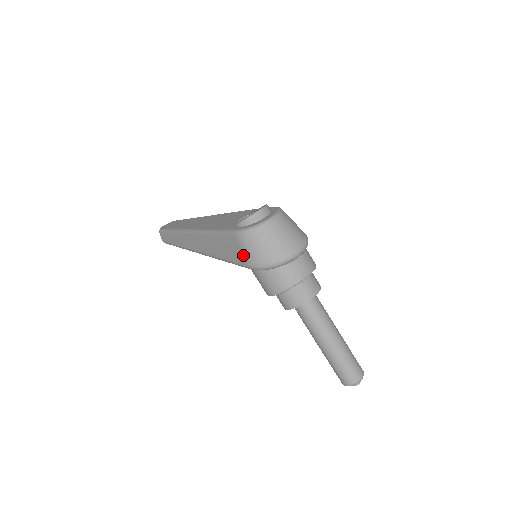
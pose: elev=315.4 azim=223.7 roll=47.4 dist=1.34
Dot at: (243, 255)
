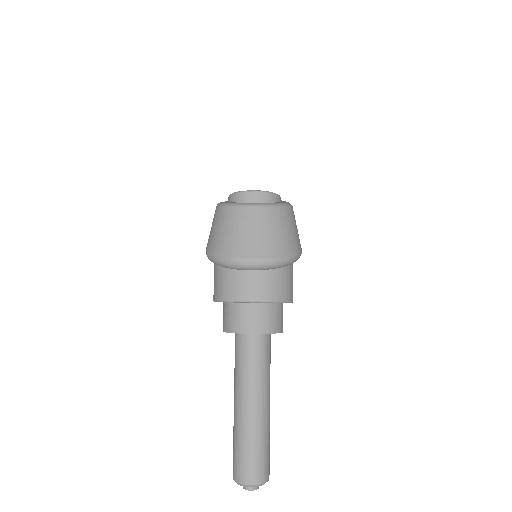
Dot at: occluded
